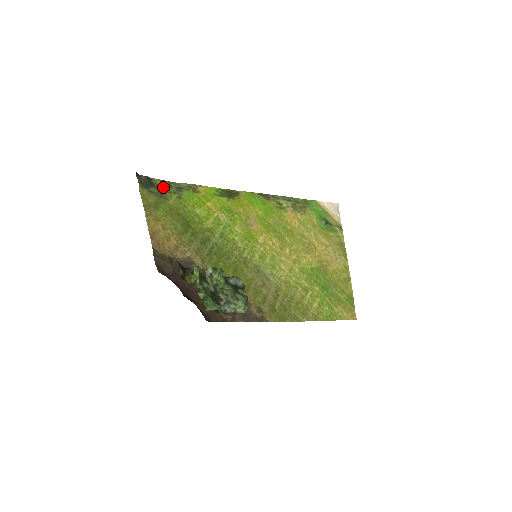
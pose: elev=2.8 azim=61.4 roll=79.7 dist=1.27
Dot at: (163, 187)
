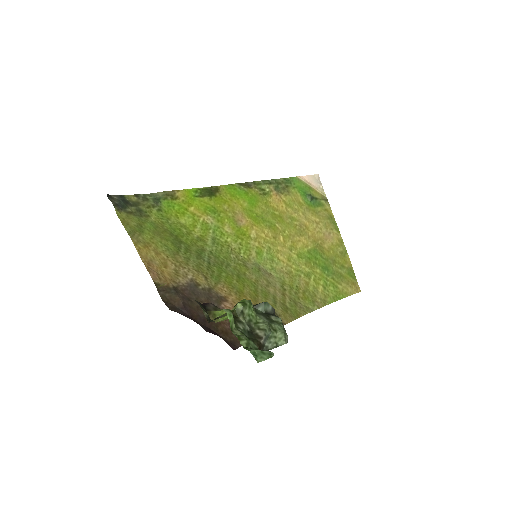
Dot at: (139, 203)
